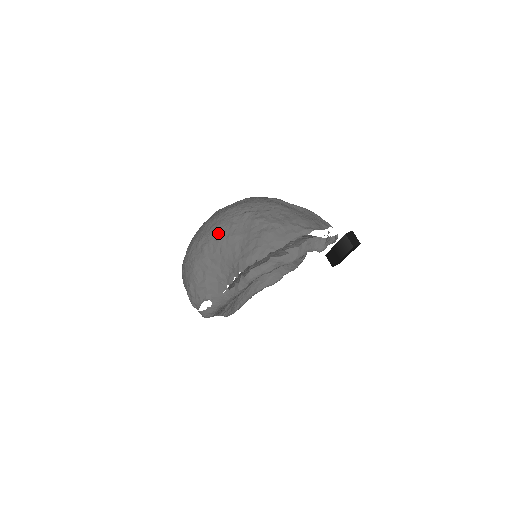
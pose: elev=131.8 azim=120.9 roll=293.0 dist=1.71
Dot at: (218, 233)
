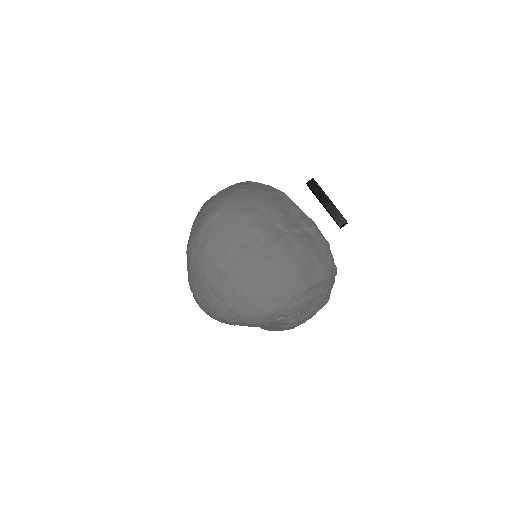
Dot at: (251, 326)
